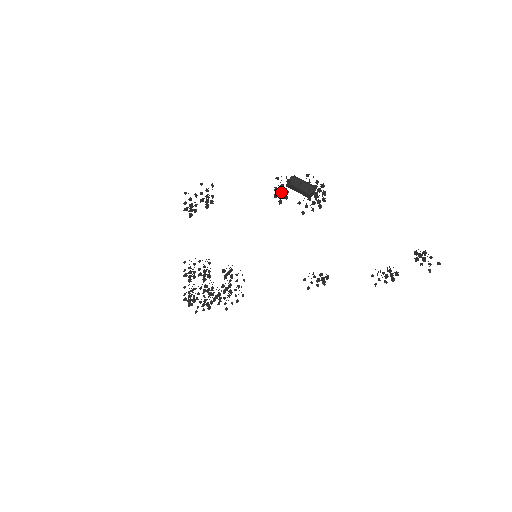
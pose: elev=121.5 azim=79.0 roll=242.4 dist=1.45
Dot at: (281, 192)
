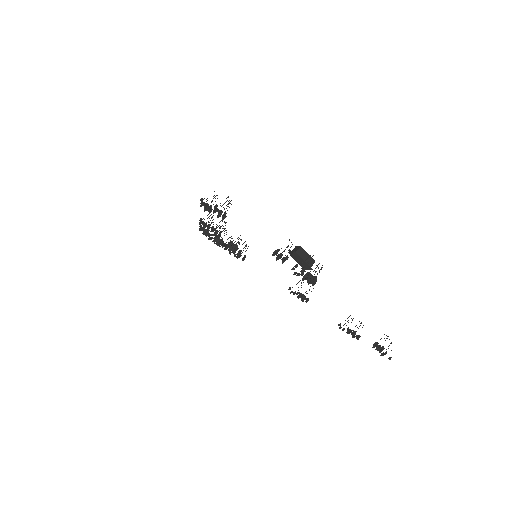
Dot at: (278, 258)
